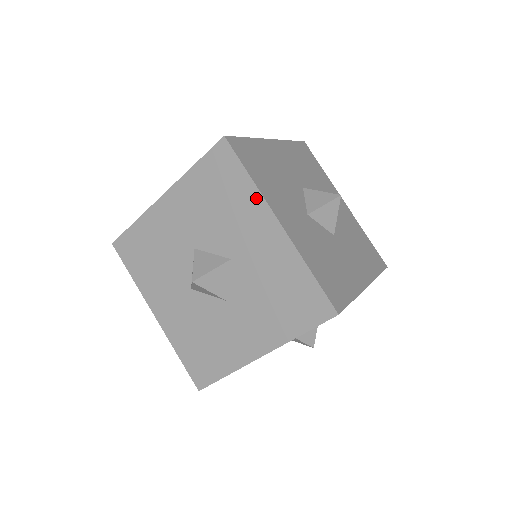
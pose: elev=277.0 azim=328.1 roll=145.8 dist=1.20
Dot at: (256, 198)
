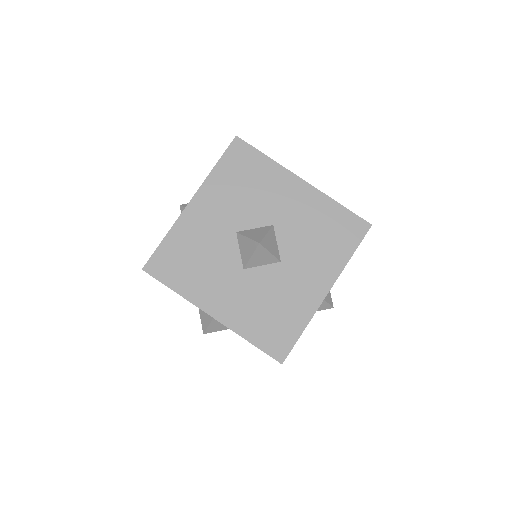
Dot at: (189, 301)
